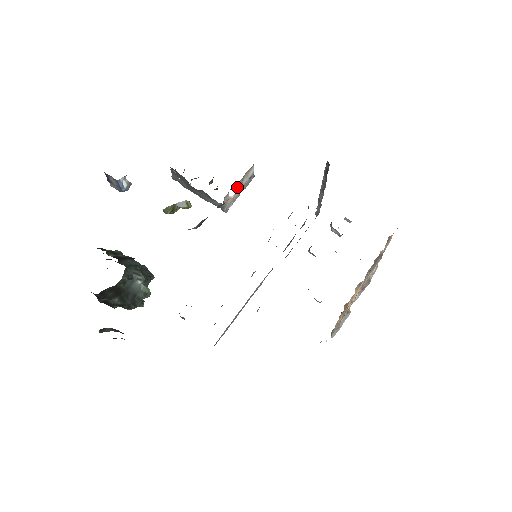
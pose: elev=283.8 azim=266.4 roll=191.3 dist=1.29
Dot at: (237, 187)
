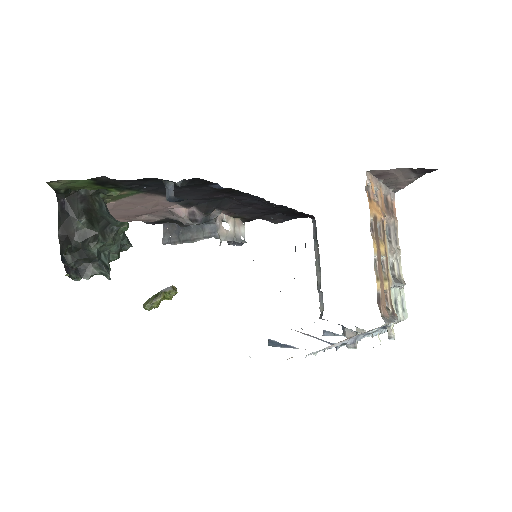
Dot at: (229, 225)
